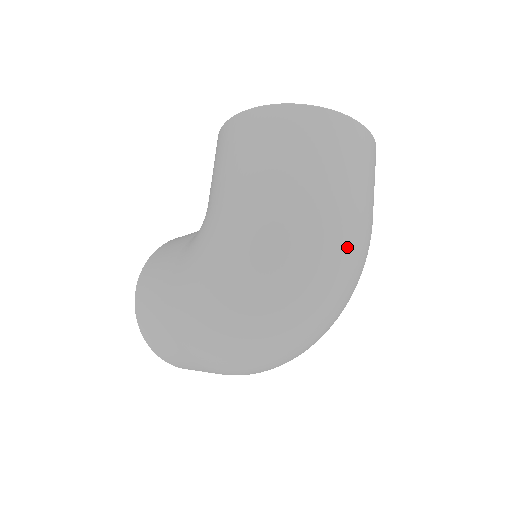
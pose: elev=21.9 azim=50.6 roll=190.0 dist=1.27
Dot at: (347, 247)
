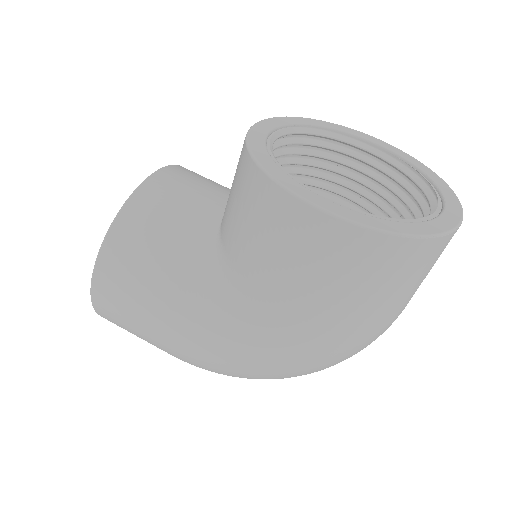
Dot at: occluded
